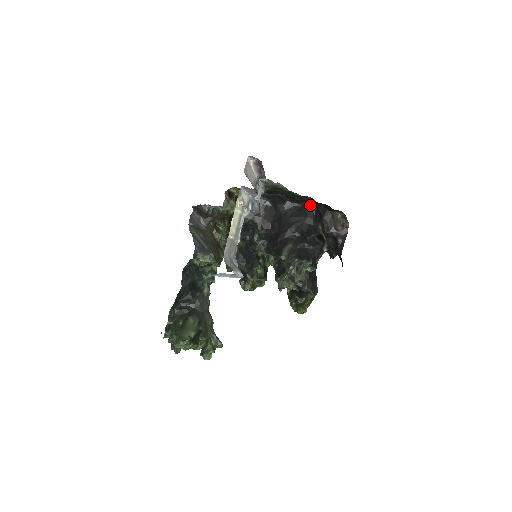
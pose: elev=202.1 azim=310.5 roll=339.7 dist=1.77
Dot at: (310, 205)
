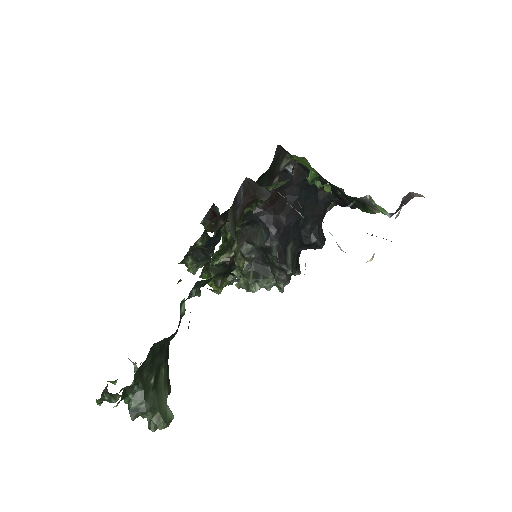
Dot at: (333, 197)
